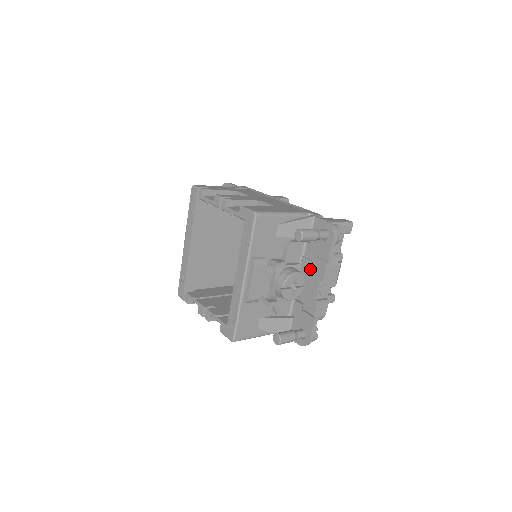
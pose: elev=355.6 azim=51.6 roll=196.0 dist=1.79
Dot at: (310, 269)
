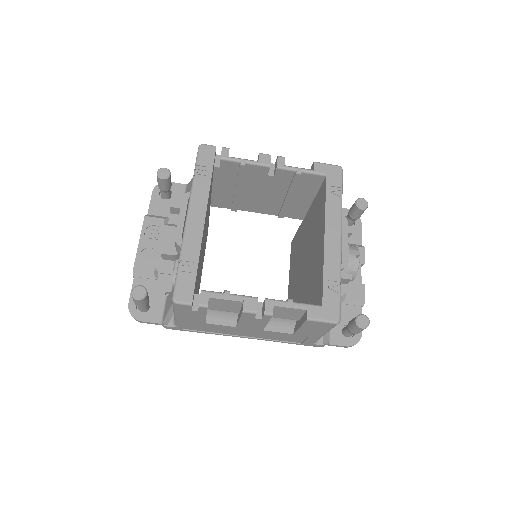
Dot at: occluded
